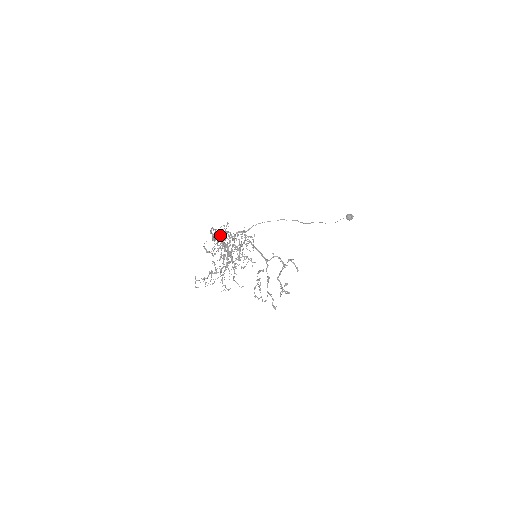
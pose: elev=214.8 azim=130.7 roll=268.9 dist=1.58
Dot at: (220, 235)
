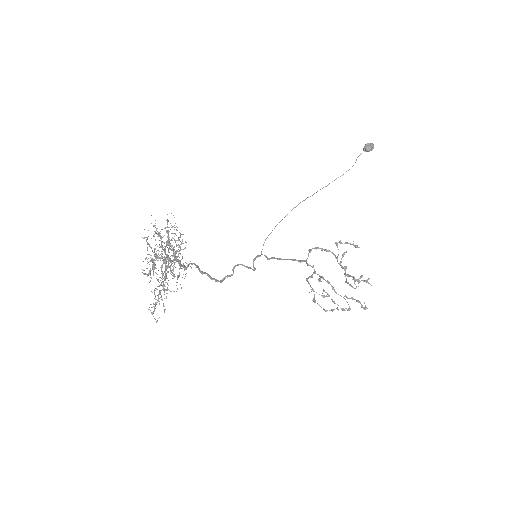
Dot at: occluded
